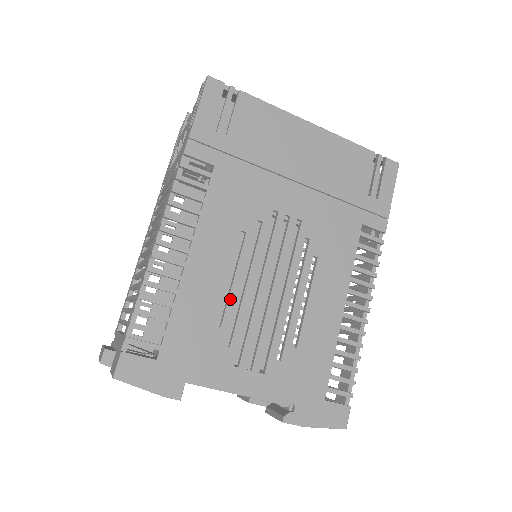
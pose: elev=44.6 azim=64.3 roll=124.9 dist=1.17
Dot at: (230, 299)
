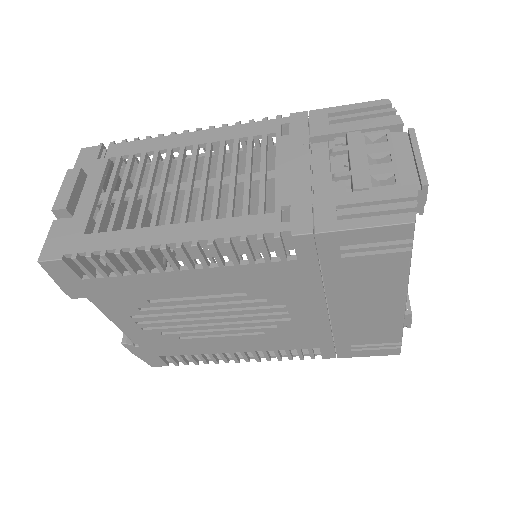
Dot at: (178, 302)
